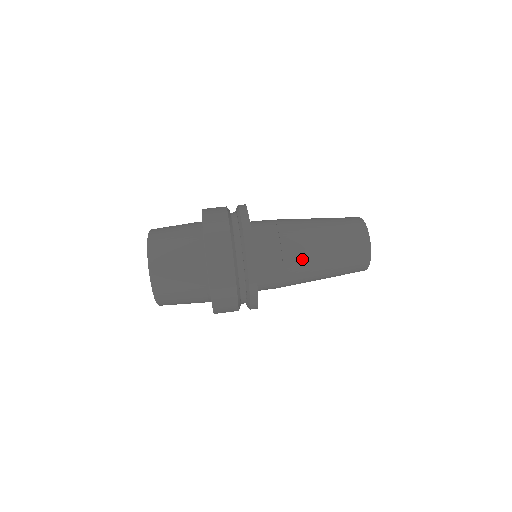
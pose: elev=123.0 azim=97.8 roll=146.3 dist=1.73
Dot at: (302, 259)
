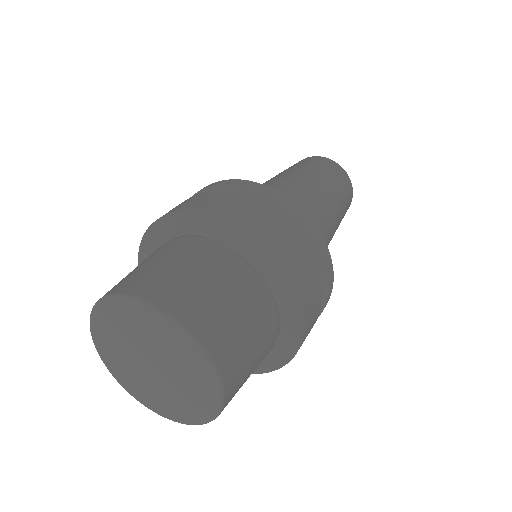
Dot at: (324, 215)
